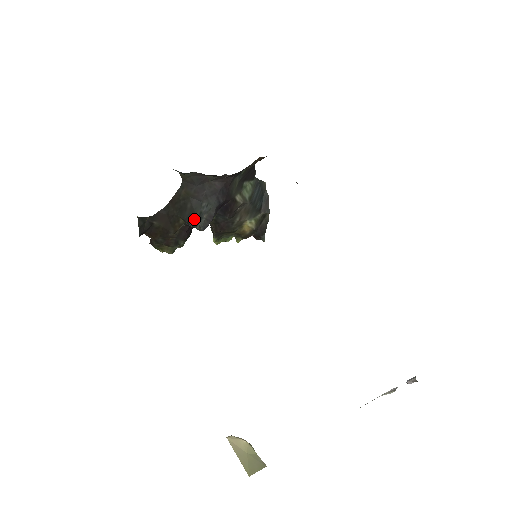
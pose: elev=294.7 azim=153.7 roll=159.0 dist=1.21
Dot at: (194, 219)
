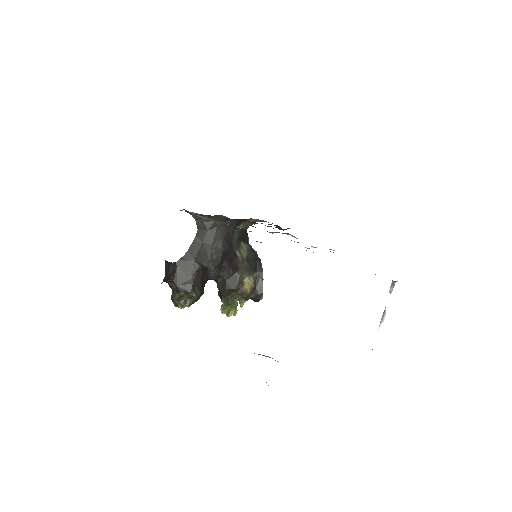
Dot at: (207, 259)
